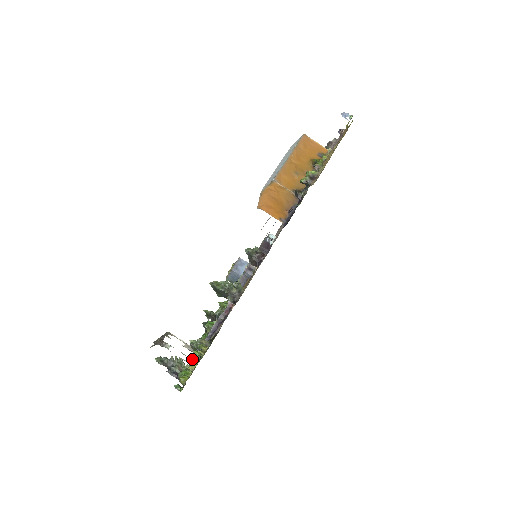
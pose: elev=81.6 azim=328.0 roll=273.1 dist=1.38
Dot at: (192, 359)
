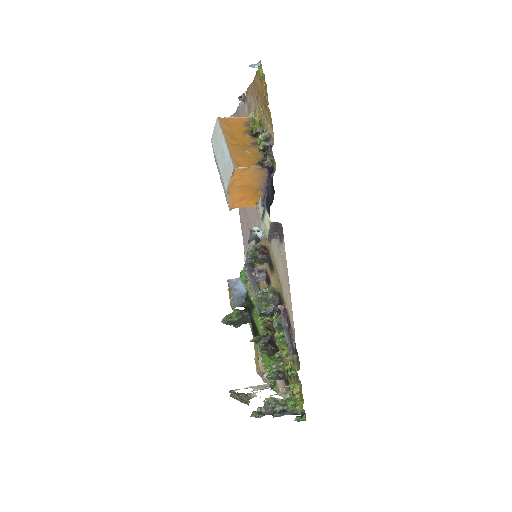
Dot at: (283, 387)
